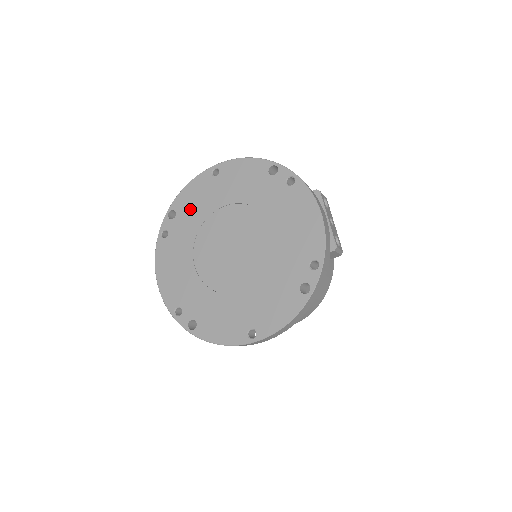
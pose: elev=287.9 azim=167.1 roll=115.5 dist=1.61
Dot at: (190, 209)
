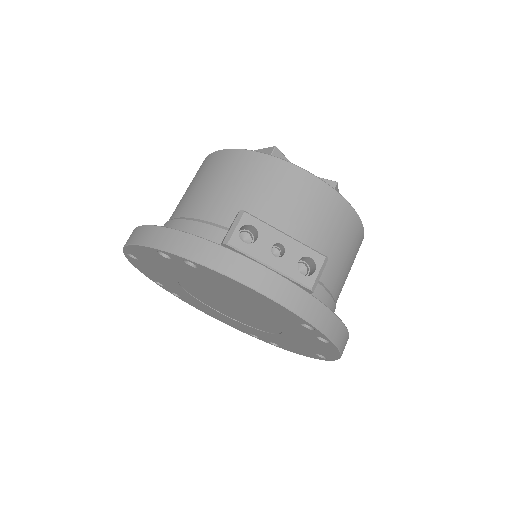
Dot at: (162, 281)
